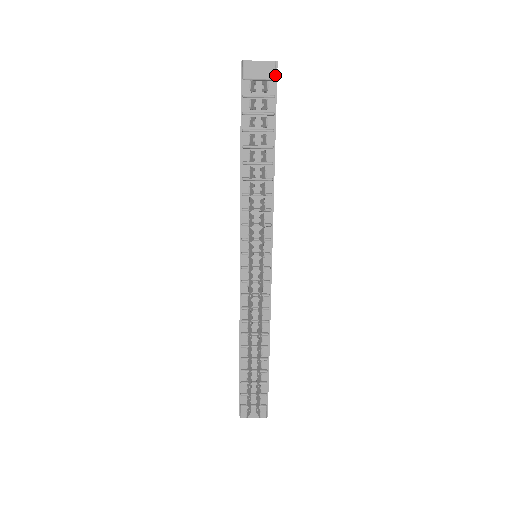
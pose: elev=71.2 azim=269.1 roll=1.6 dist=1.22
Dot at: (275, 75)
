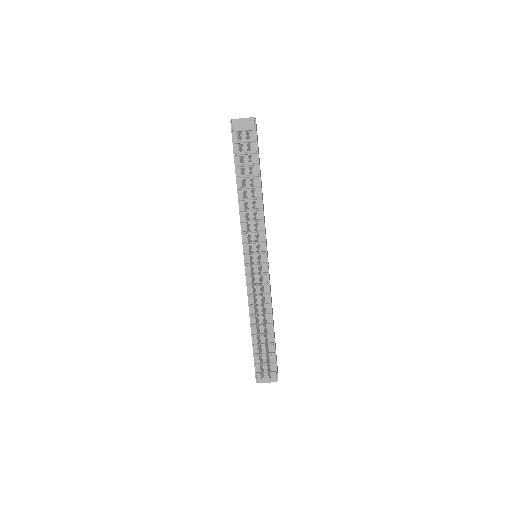
Dot at: (254, 126)
